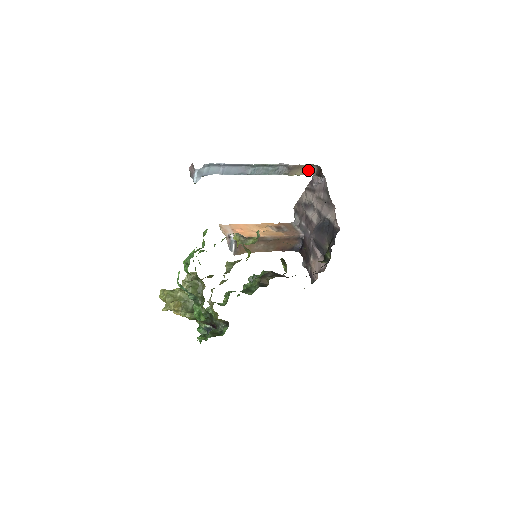
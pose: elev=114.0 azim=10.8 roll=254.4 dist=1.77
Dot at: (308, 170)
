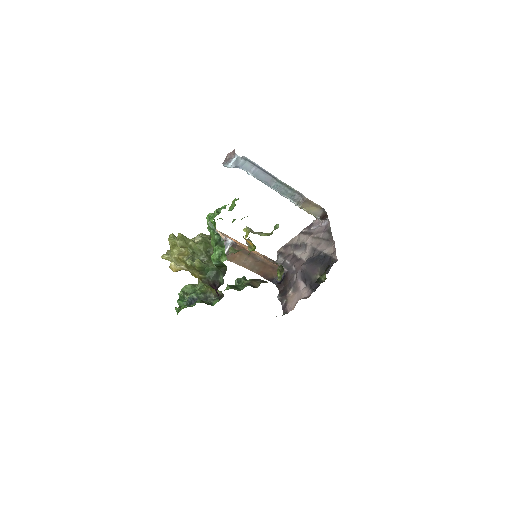
Dot at: (316, 210)
